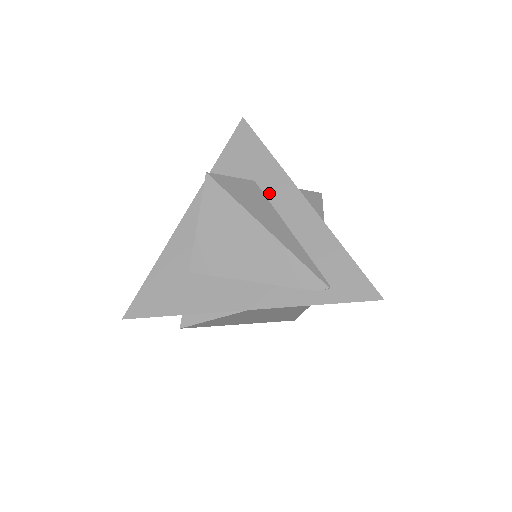
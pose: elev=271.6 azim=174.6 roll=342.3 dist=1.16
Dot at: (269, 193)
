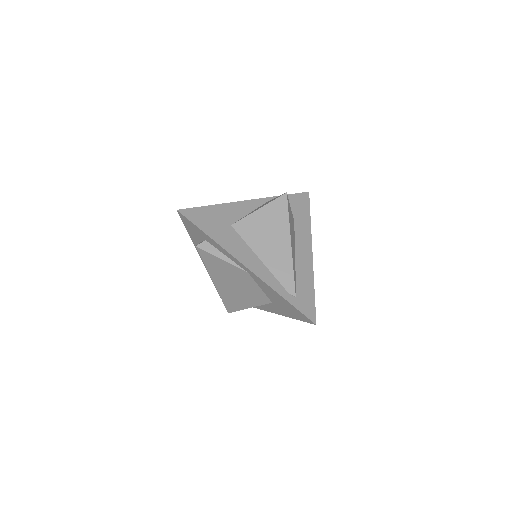
Dot at: (297, 233)
